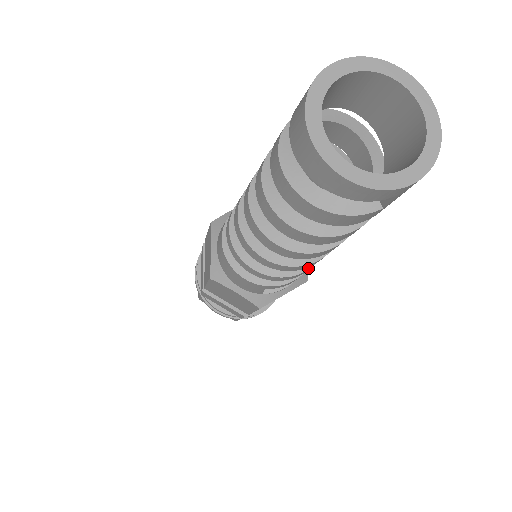
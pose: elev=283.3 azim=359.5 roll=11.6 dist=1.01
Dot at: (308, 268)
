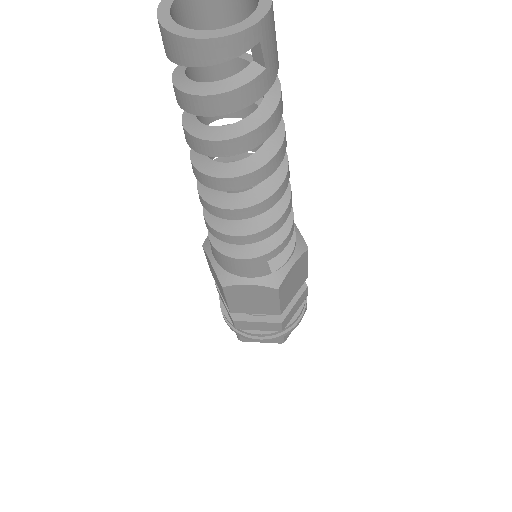
Dot at: (284, 211)
